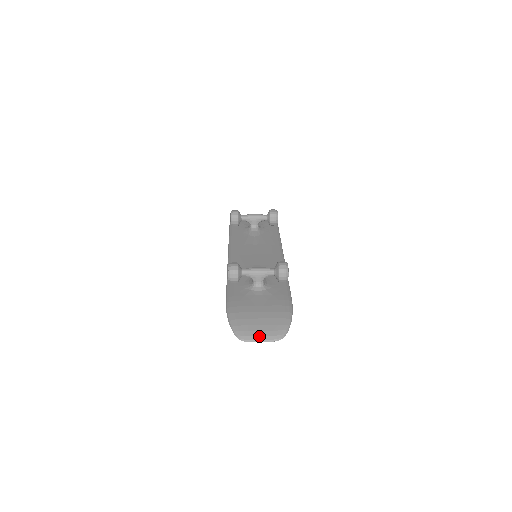
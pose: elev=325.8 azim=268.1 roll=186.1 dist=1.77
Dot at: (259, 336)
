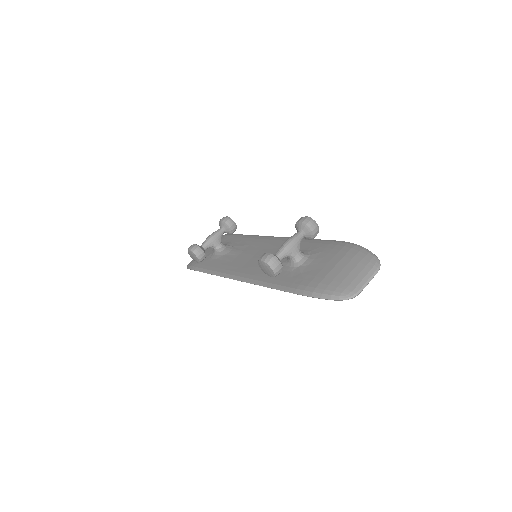
Dot at: (362, 280)
